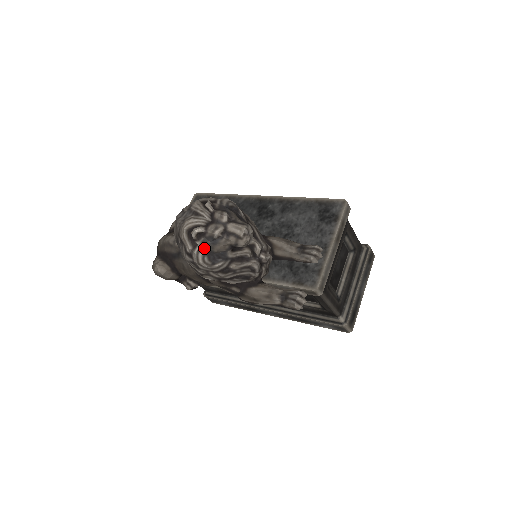
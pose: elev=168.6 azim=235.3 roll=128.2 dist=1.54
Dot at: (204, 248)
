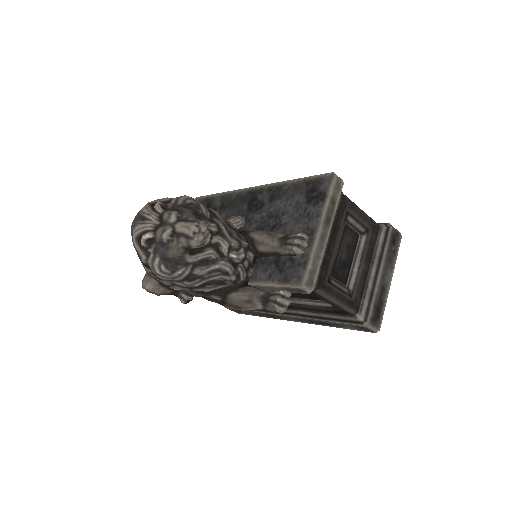
Dot at: (158, 256)
